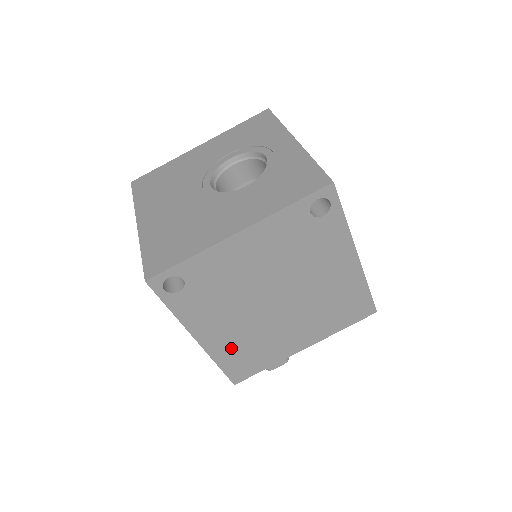
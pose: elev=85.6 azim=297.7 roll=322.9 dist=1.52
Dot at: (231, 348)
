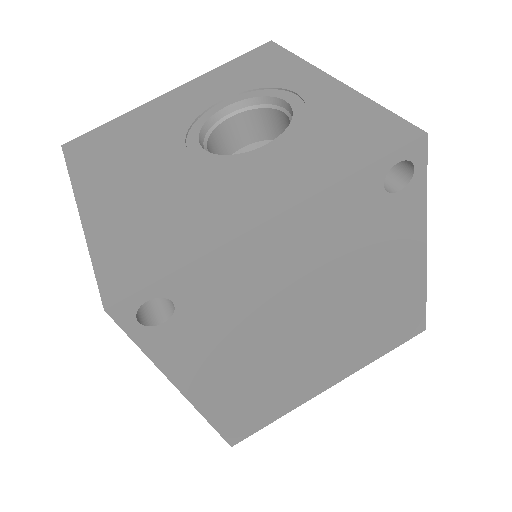
Dot at: (234, 399)
